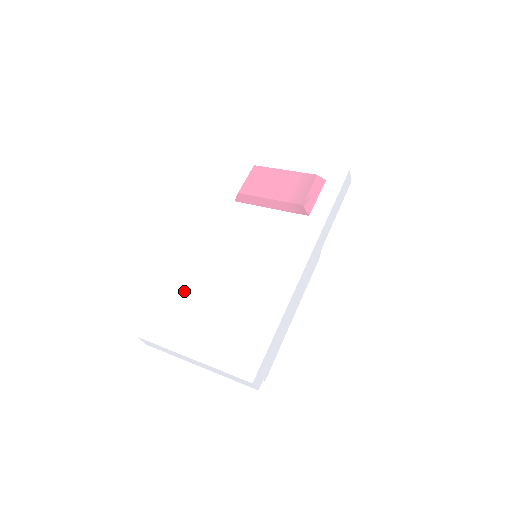
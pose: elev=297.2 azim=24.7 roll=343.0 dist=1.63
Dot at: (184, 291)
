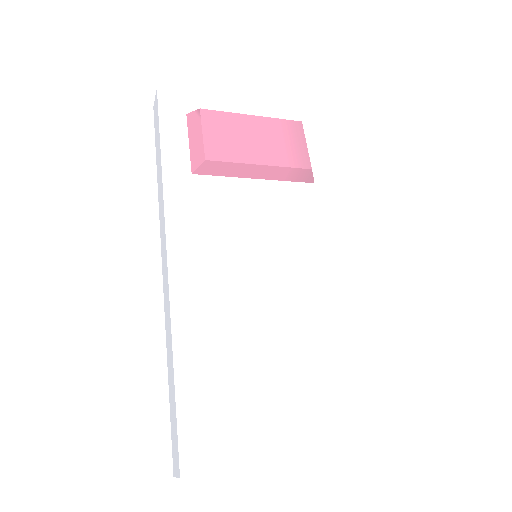
Dot at: (212, 355)
